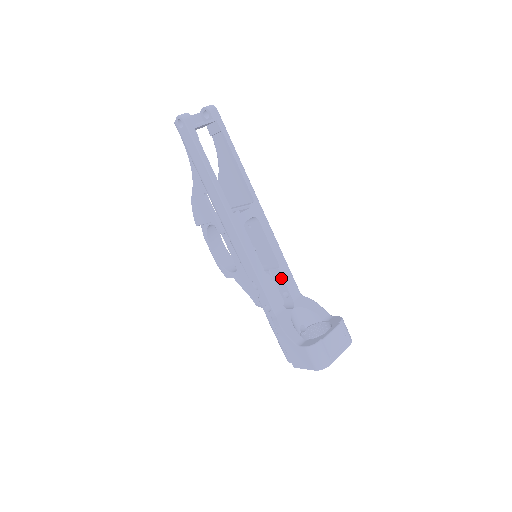
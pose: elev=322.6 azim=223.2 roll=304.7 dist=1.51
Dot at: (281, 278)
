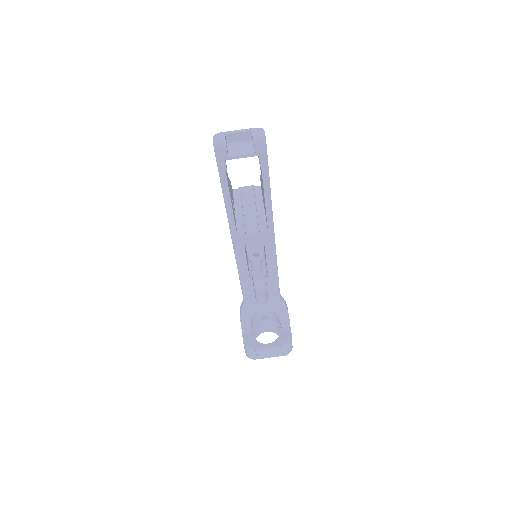
Dot at: (266, 283)
